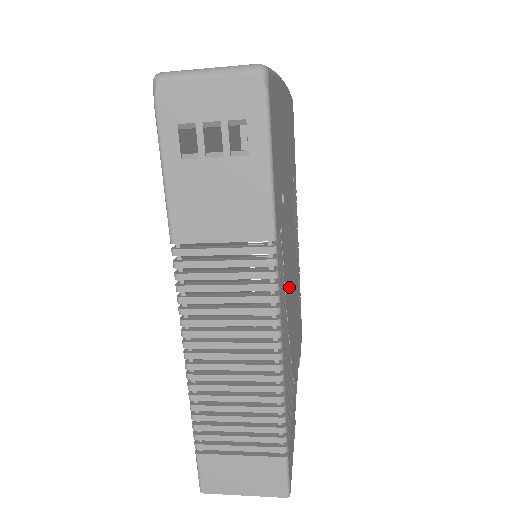
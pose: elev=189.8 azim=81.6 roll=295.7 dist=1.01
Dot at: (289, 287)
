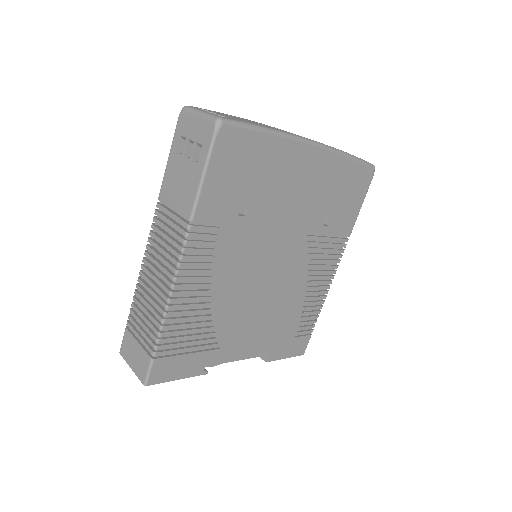
Dot at: (239, 278)
